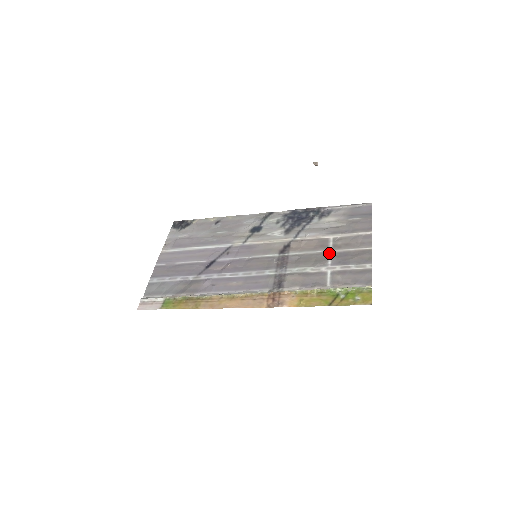
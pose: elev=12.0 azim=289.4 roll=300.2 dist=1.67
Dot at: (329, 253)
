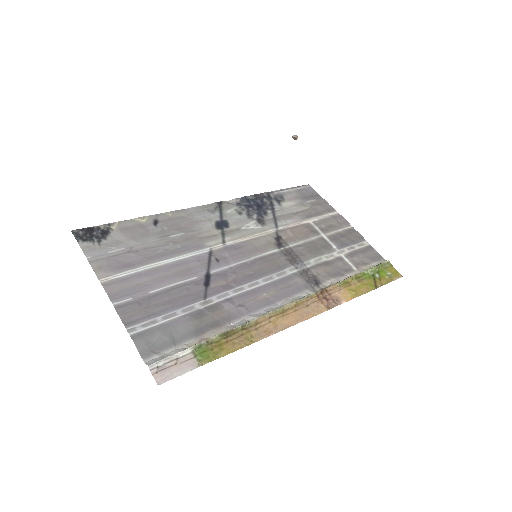
Dot at: (325, 237)
